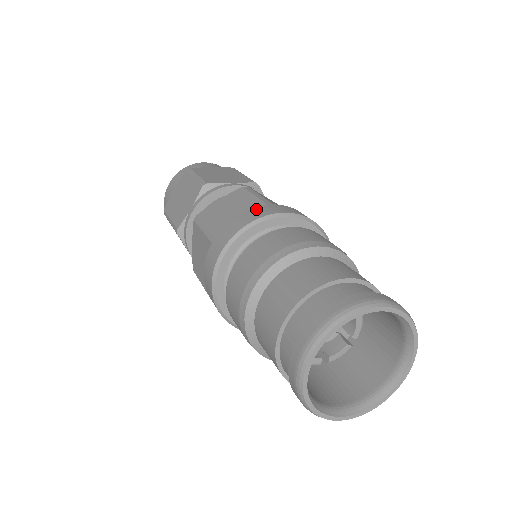
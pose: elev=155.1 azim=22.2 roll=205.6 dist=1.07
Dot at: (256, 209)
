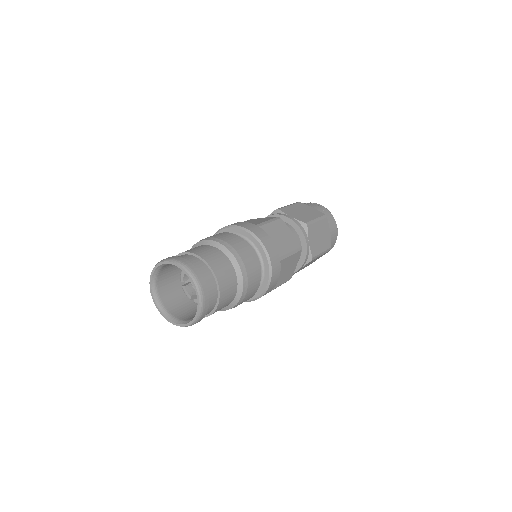
Dot at: occluded
